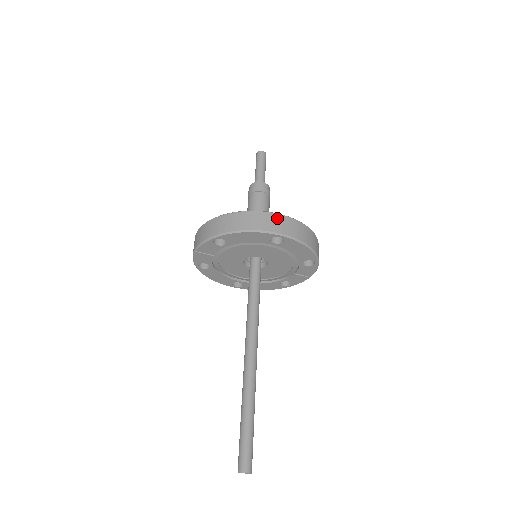
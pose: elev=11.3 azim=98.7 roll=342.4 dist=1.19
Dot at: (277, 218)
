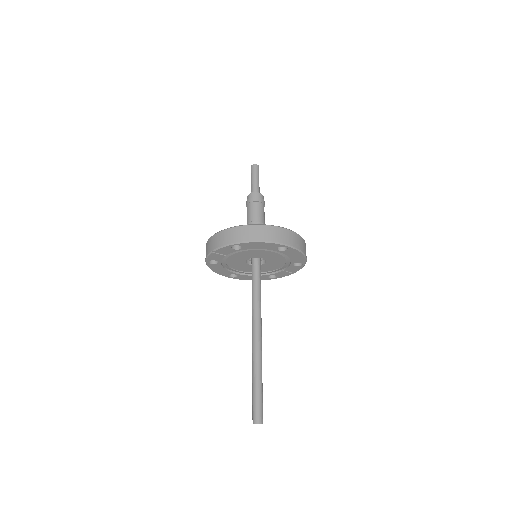
Dot at: (284, 232)
